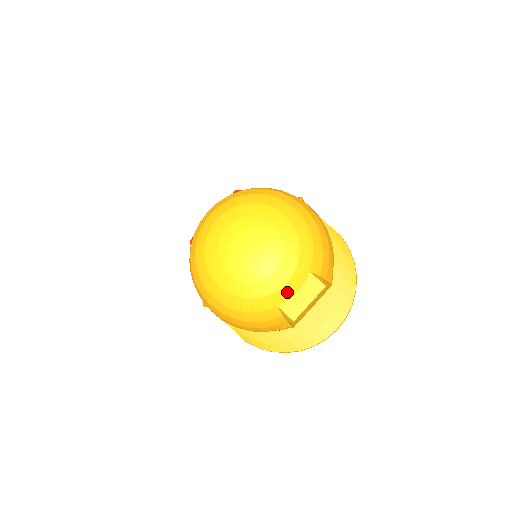
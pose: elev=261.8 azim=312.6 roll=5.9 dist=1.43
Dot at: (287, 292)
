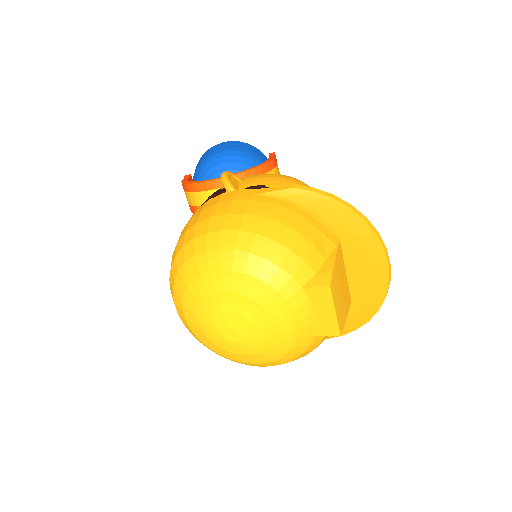
Dot at: (306, 323)
